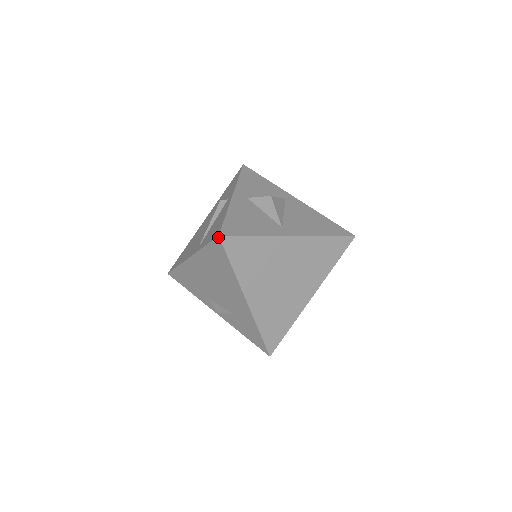
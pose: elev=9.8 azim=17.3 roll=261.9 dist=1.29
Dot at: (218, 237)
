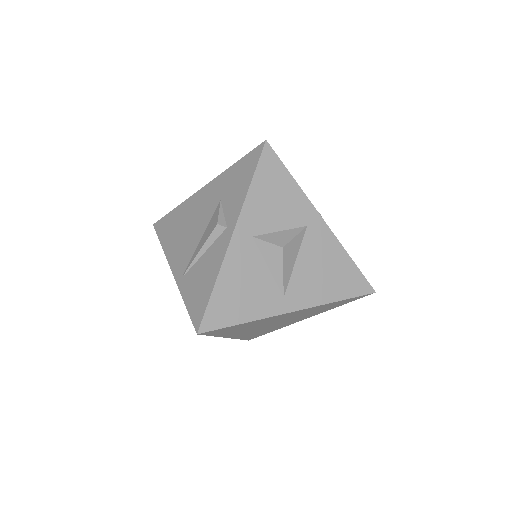
Dot at: occluded
